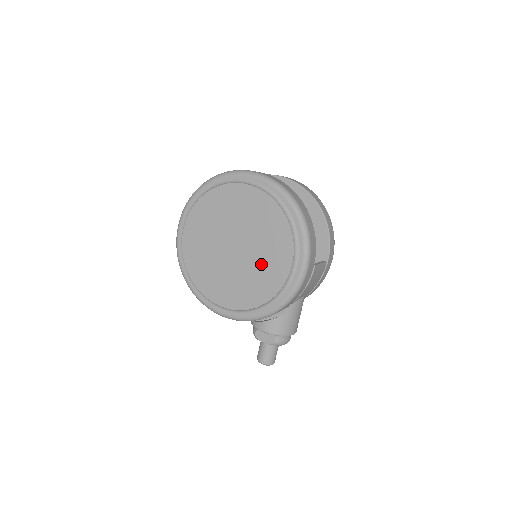
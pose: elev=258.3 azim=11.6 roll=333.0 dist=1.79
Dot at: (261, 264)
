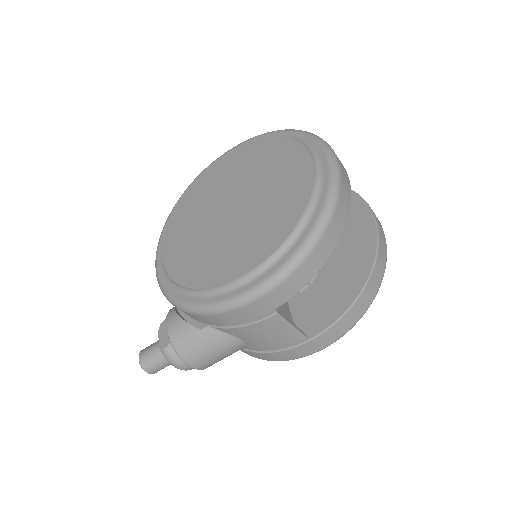
Dot at: (228, 245)
